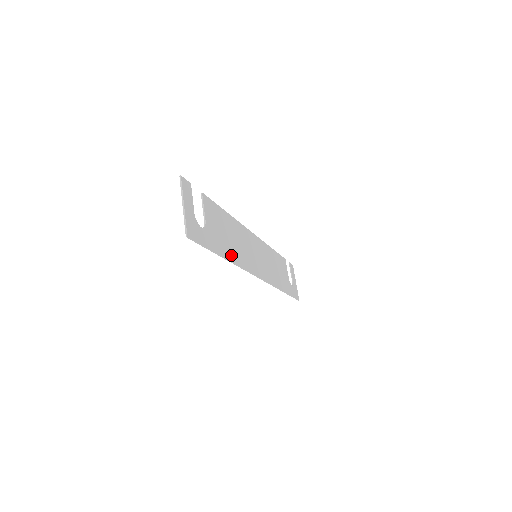
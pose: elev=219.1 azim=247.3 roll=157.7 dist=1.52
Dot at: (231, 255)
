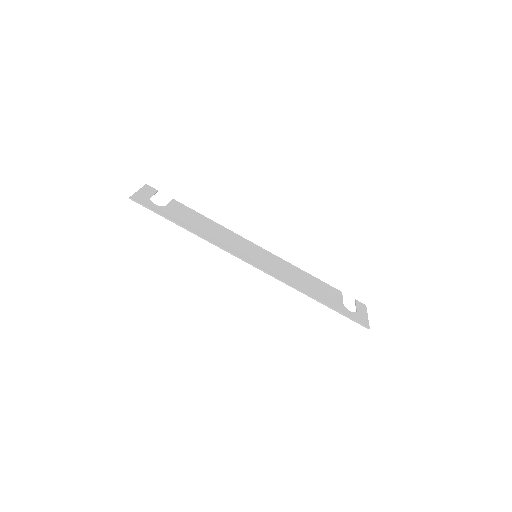
Dot at: (198, 232)
